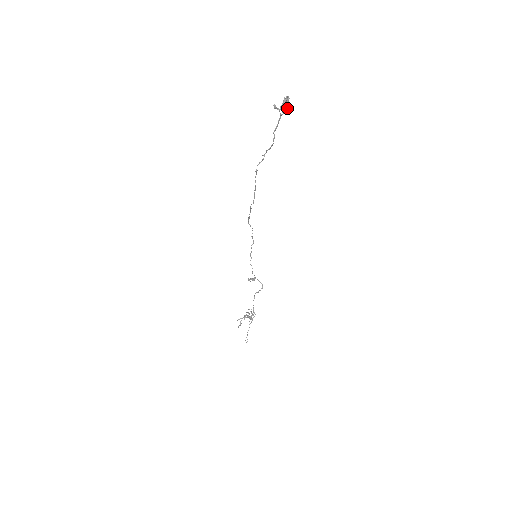
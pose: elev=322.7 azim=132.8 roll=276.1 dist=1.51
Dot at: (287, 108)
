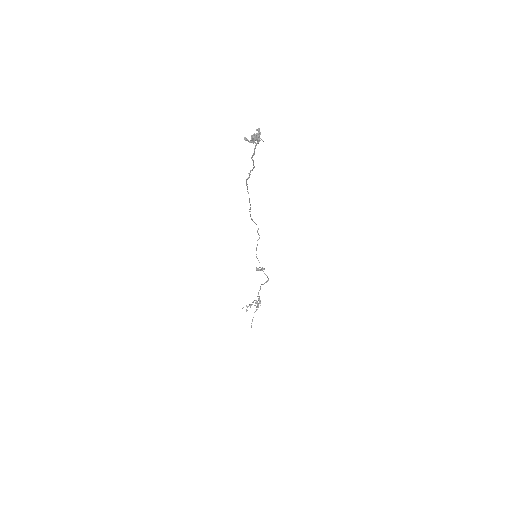
Dot at: (258, 141)
